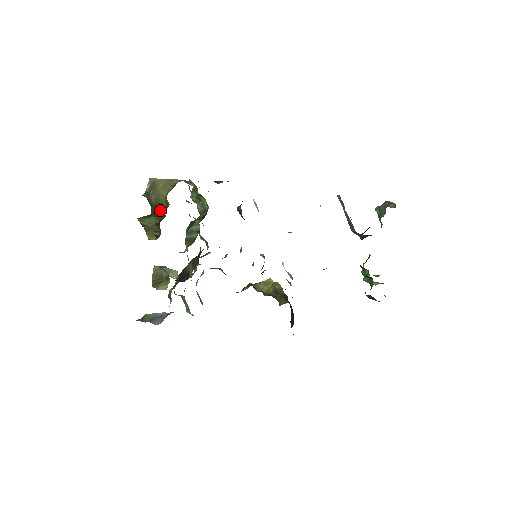
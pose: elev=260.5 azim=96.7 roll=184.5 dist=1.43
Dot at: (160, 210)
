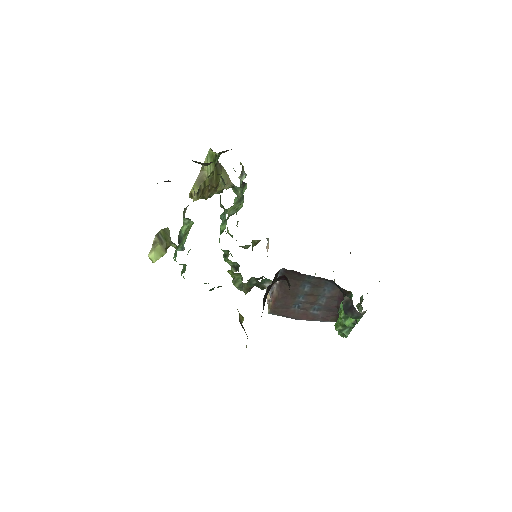
Dot at: (215, 177)
